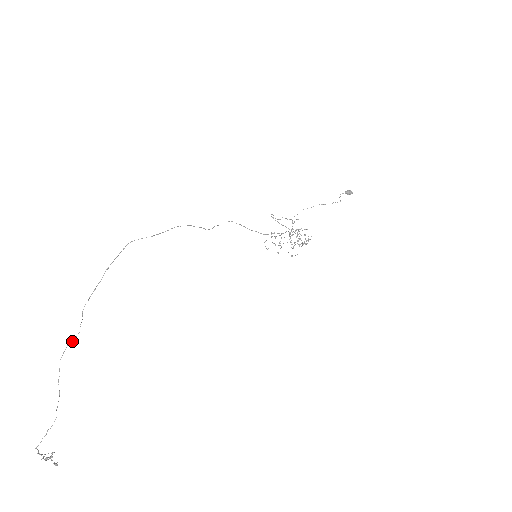
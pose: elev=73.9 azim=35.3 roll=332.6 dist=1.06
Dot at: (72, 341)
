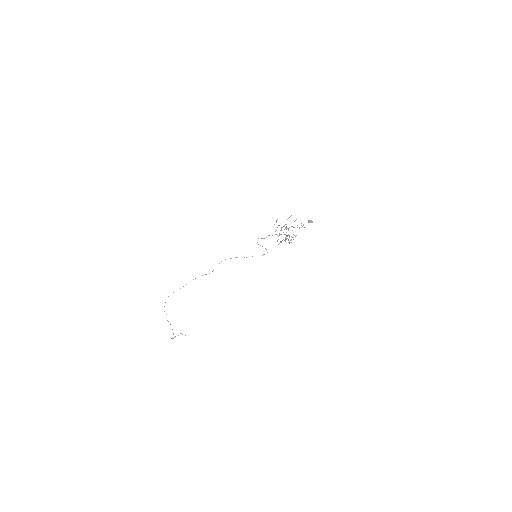
Dot at: occluded
